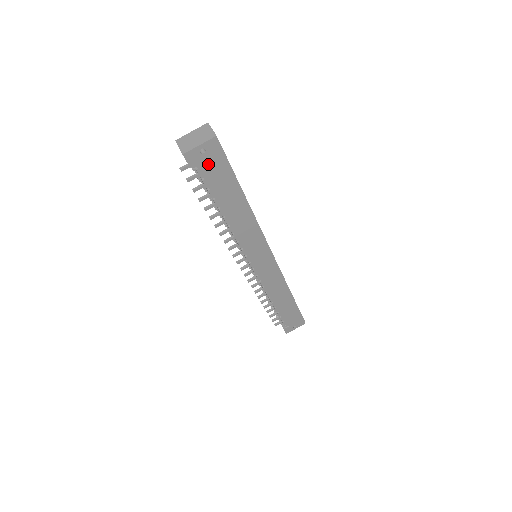
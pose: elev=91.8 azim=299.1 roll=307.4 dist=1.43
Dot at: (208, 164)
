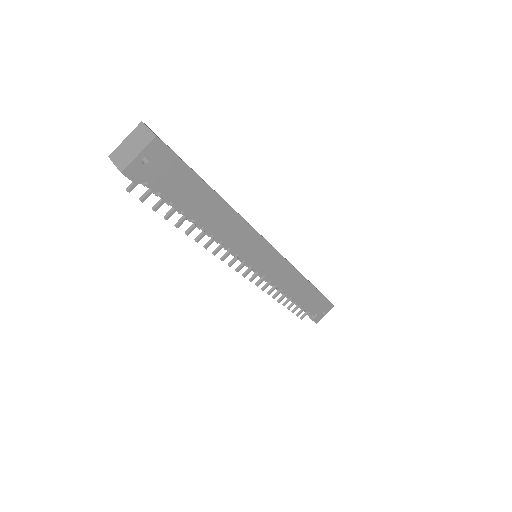
Dot at: (159, 174)
